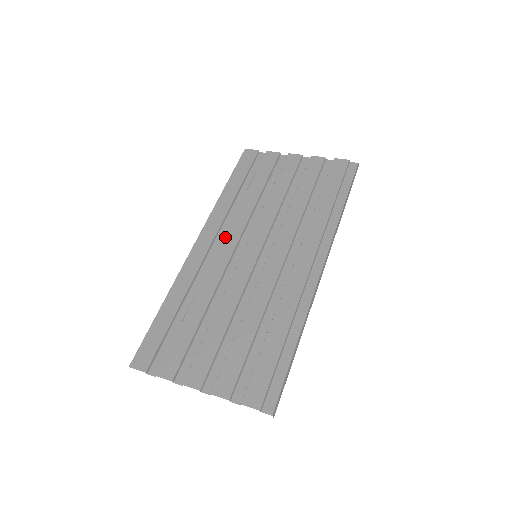
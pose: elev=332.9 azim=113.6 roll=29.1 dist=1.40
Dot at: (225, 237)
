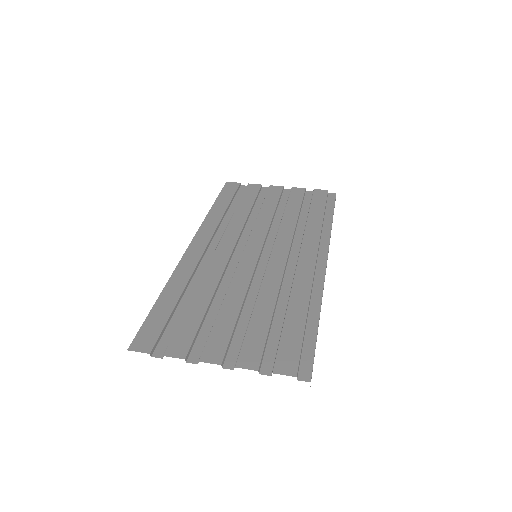
Dot at: (221, 241)
